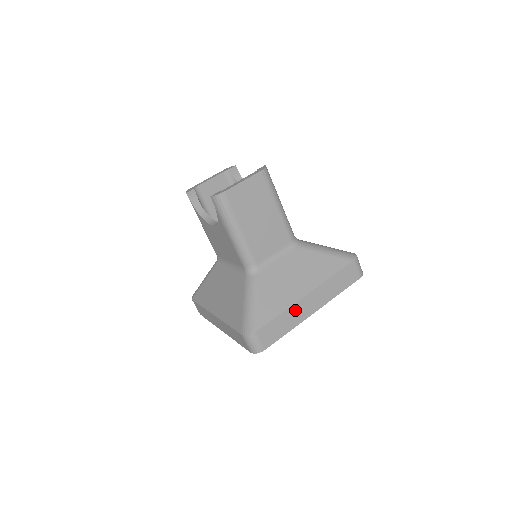
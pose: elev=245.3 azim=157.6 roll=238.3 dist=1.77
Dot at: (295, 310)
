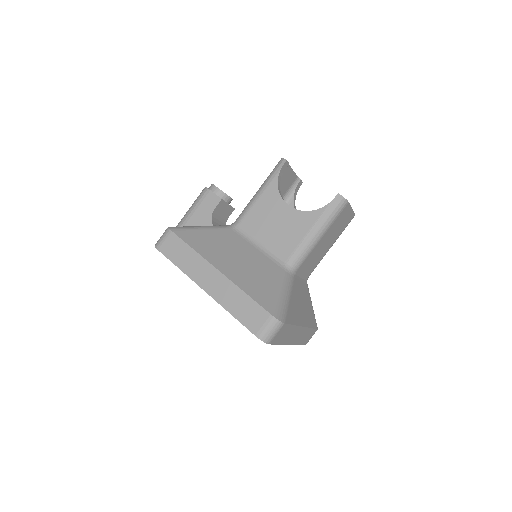
Dot at: (294, 331)
